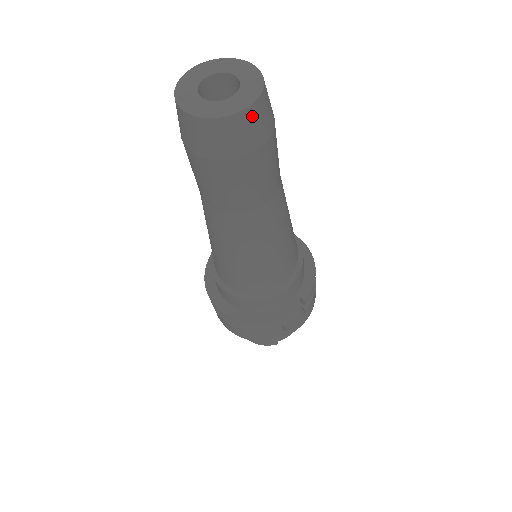
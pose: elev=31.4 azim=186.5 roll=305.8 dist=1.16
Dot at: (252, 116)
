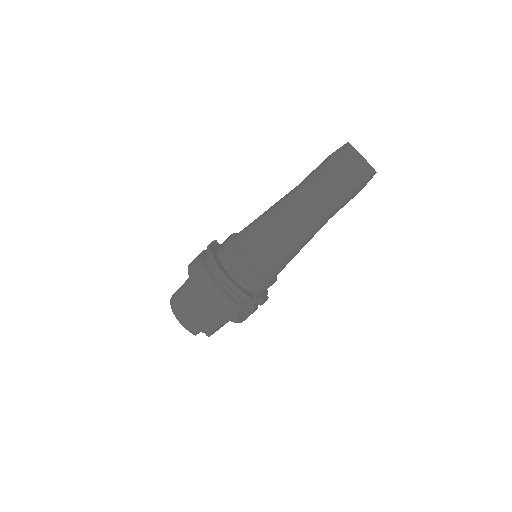
Dot at: (372, 176)
